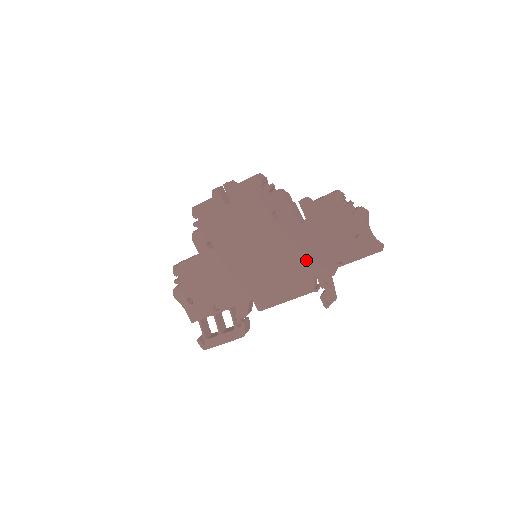
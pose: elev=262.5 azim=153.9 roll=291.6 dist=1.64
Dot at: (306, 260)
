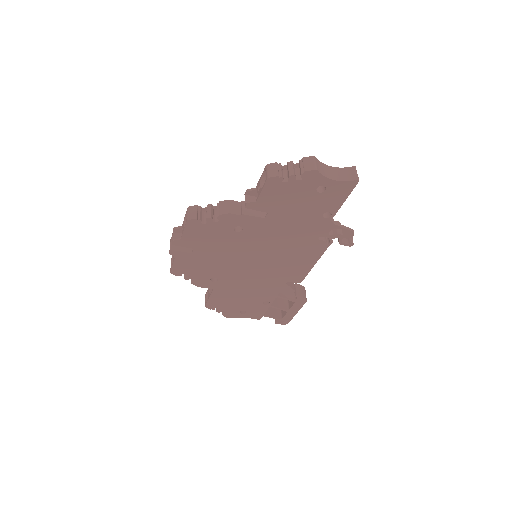
Dot at: (299, 234)
